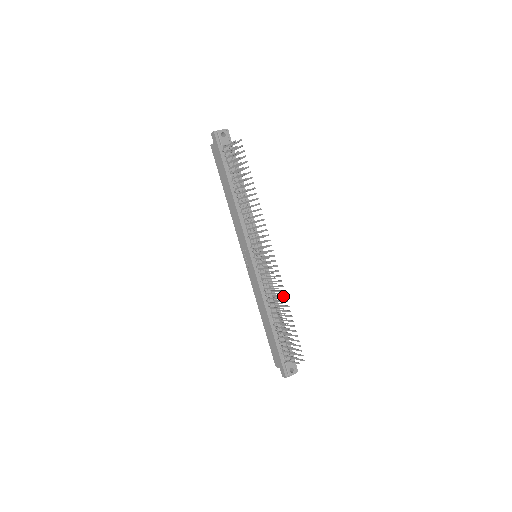
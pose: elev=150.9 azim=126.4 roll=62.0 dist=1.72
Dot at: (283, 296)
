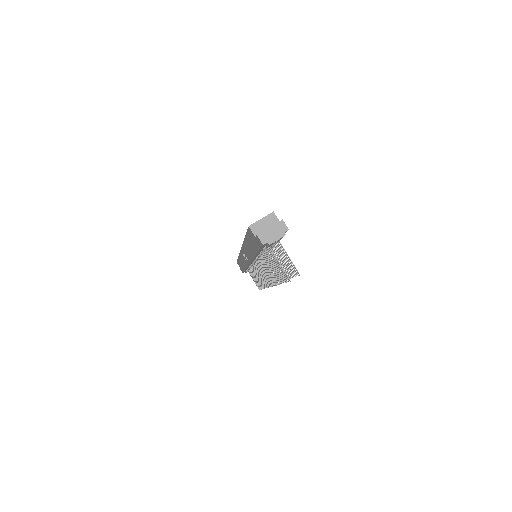
Dot at: occluded
